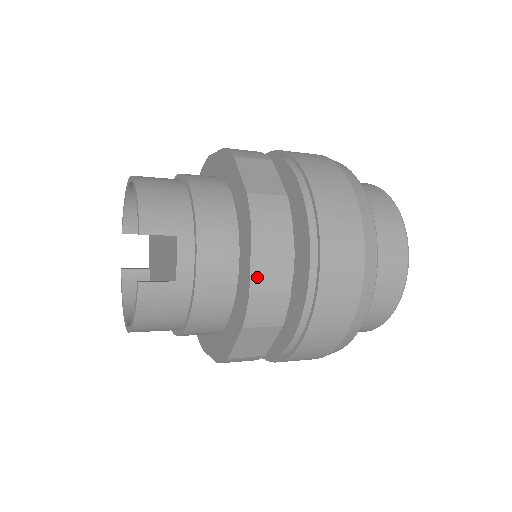
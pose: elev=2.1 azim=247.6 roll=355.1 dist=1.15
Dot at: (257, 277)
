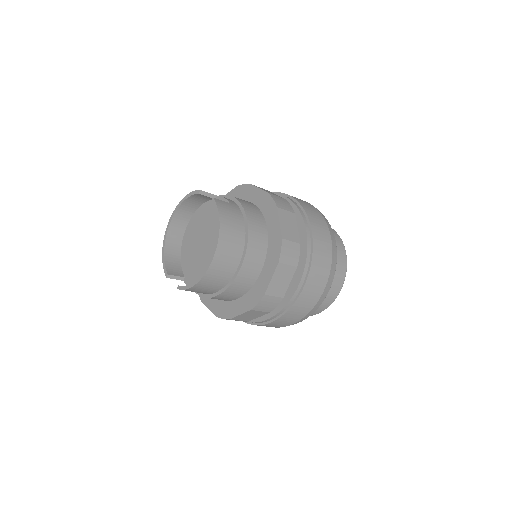
Dot at: occluded
